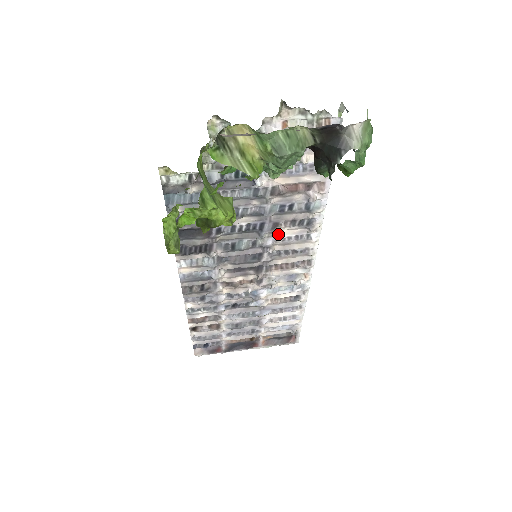
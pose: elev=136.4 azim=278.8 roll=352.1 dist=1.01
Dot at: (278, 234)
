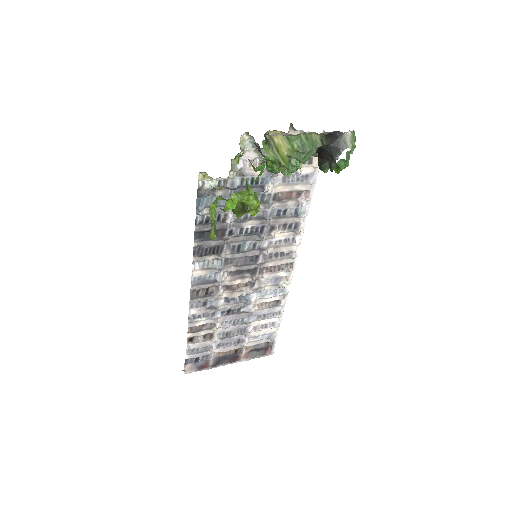
Dot at: (273, 236)
